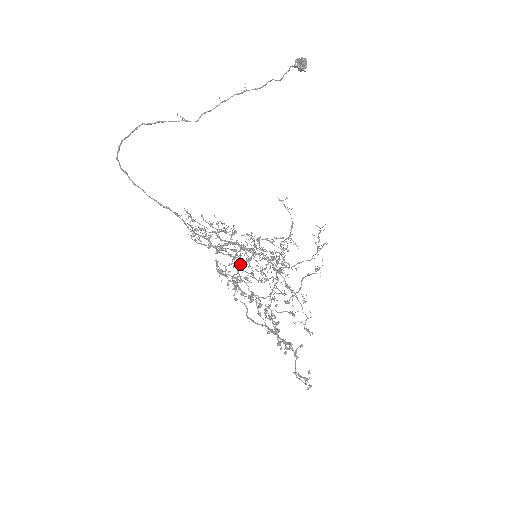
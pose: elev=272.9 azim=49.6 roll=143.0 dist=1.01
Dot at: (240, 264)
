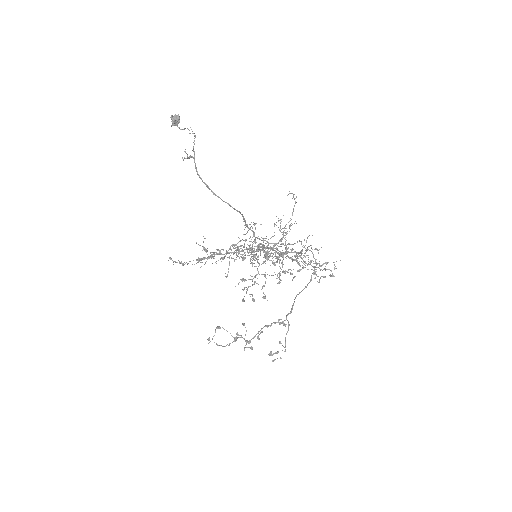
Dot at: (301, 242)
